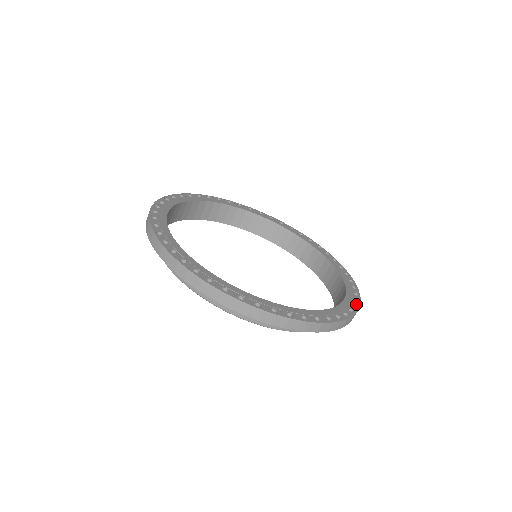
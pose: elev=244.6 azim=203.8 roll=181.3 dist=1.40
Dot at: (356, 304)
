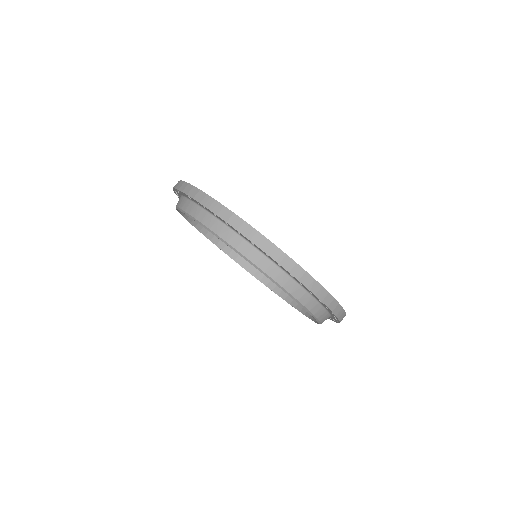
Dot at: (291, 259)
